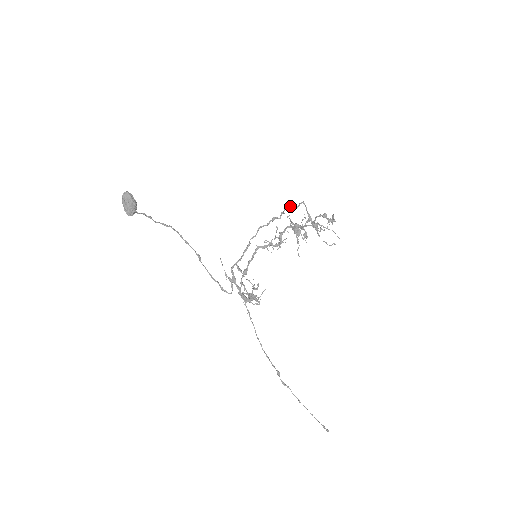
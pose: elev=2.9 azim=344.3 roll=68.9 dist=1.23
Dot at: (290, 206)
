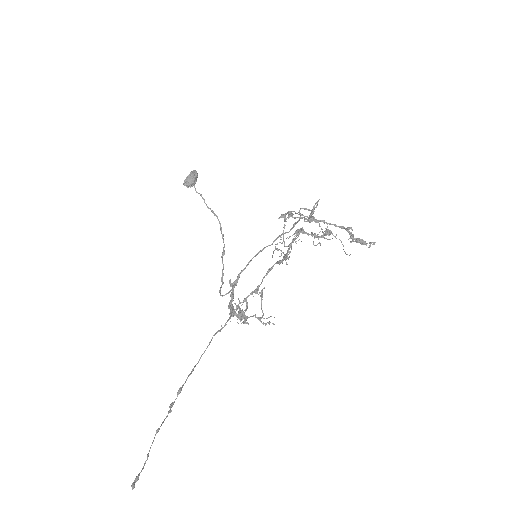
Dot at: occluded
